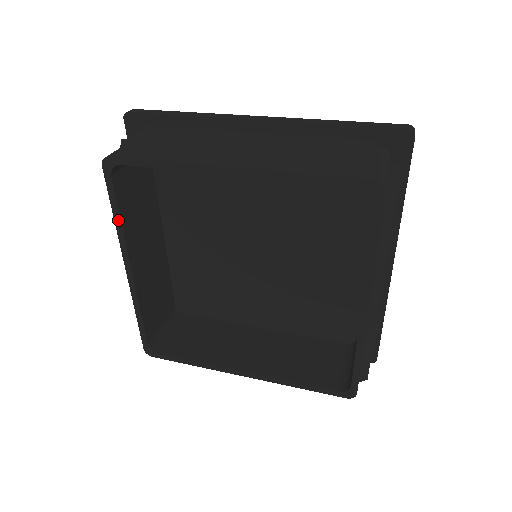
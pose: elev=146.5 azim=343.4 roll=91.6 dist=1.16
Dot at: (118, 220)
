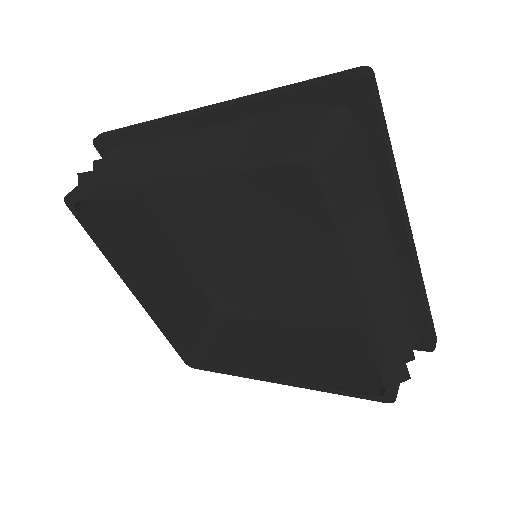
Dot at: (104, 251)
